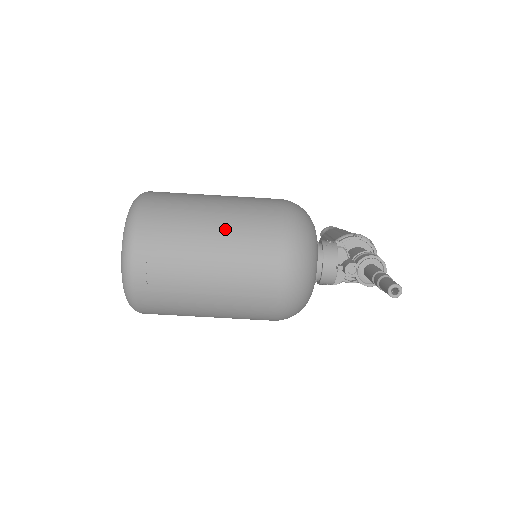
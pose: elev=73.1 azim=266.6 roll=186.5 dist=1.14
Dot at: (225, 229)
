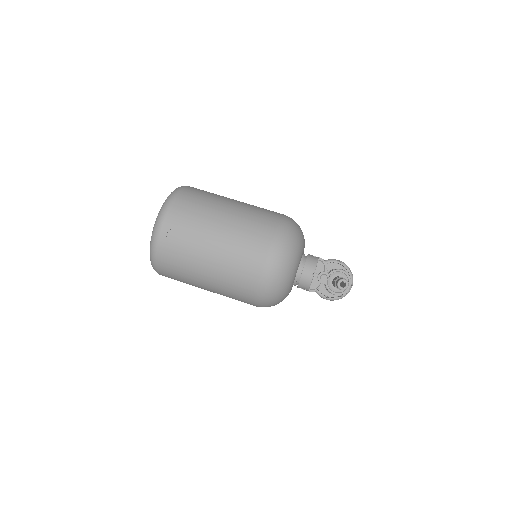
Dot at: (234, 219)
